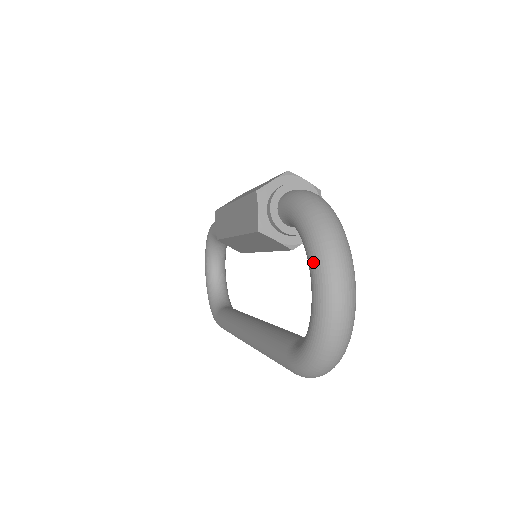
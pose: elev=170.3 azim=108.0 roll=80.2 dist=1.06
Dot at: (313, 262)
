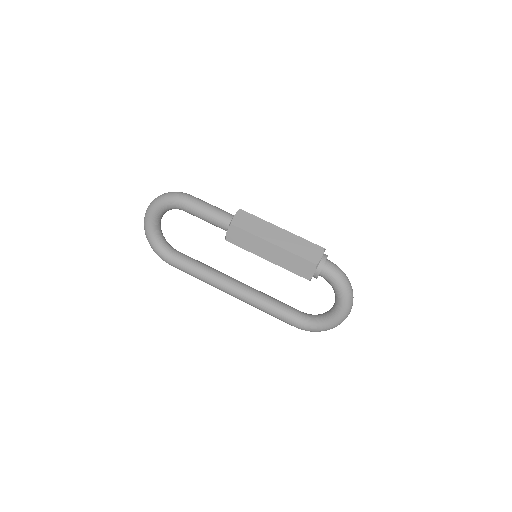
Dot at: (345, 307)
